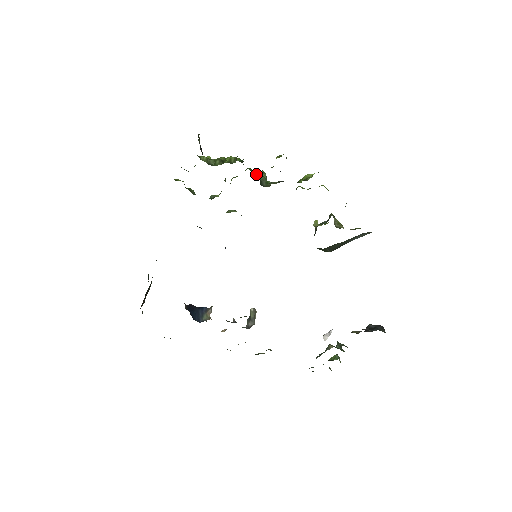
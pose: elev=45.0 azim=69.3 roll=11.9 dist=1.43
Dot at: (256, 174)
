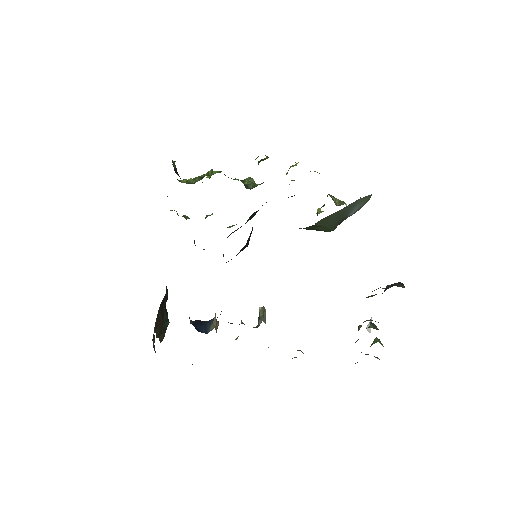
Dot at: (241, 181)
